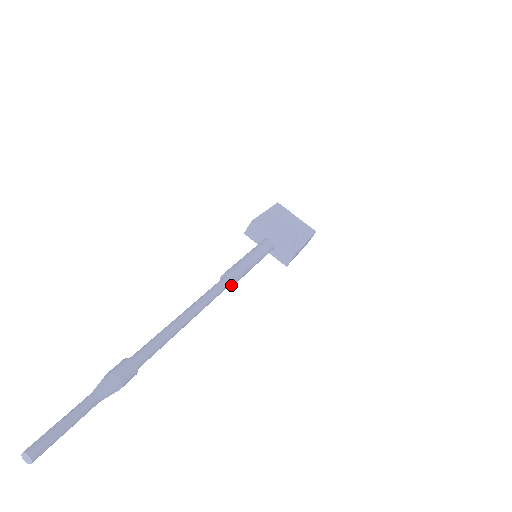
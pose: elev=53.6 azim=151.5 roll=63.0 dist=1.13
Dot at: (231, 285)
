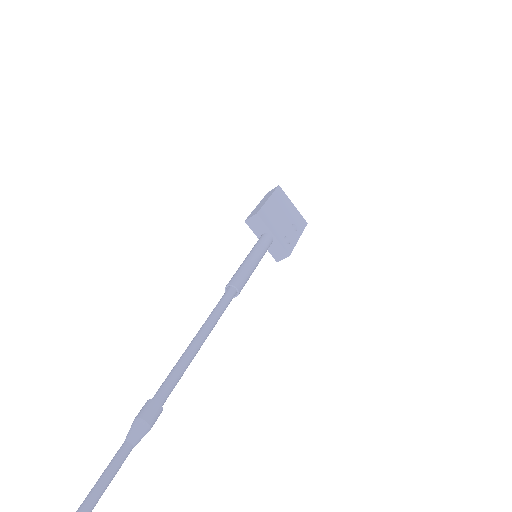
Dot at: (234, 295)
